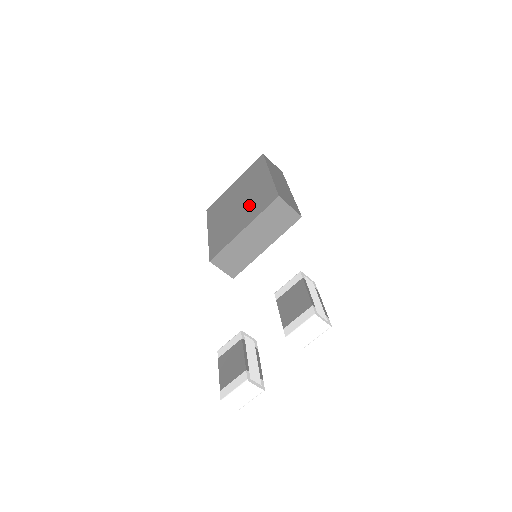
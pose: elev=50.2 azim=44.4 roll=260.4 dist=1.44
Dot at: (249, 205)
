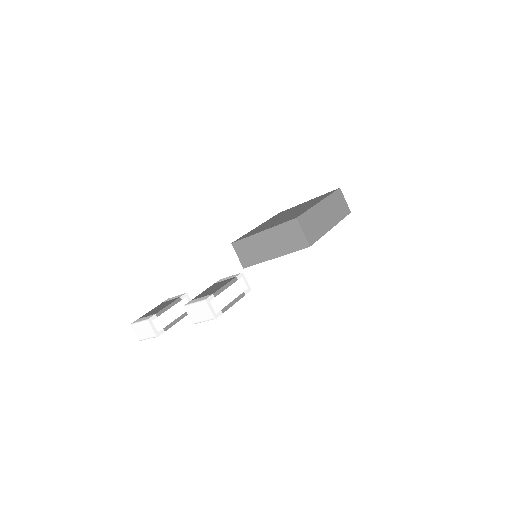
Dot at: (286, 217)
